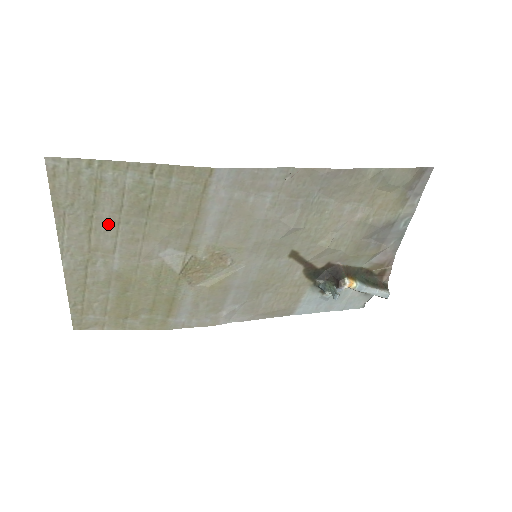
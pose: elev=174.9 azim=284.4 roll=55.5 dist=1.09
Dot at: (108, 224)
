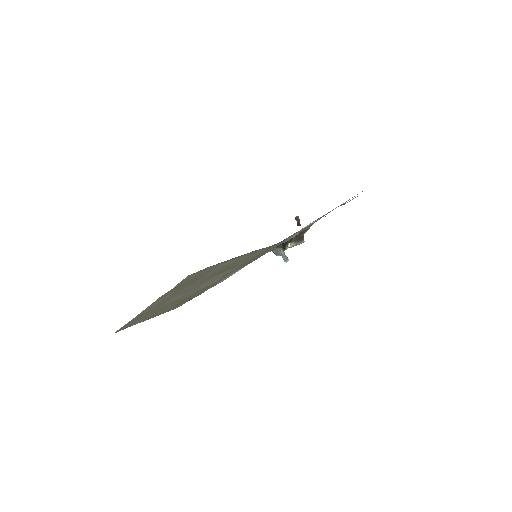
Dot at: (193, 284)
